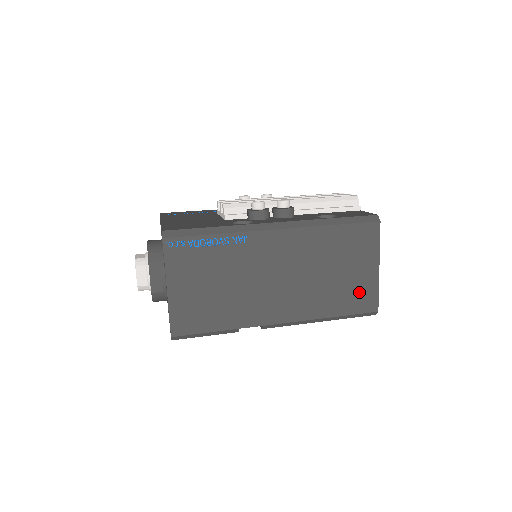
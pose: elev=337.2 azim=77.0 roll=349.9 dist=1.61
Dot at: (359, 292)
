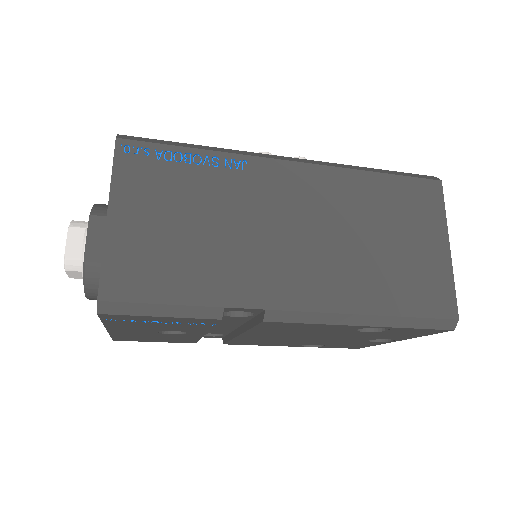
Dot at: (424, 280)
